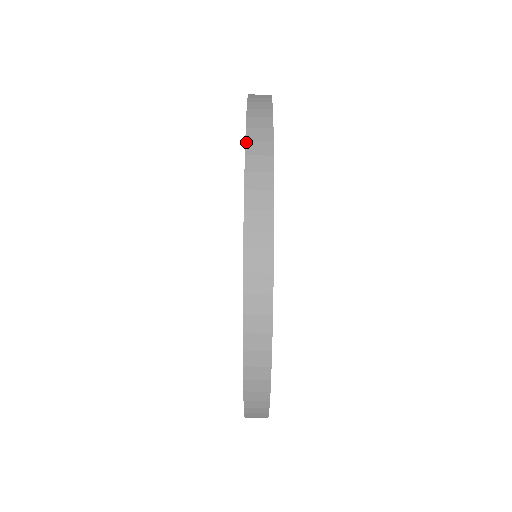
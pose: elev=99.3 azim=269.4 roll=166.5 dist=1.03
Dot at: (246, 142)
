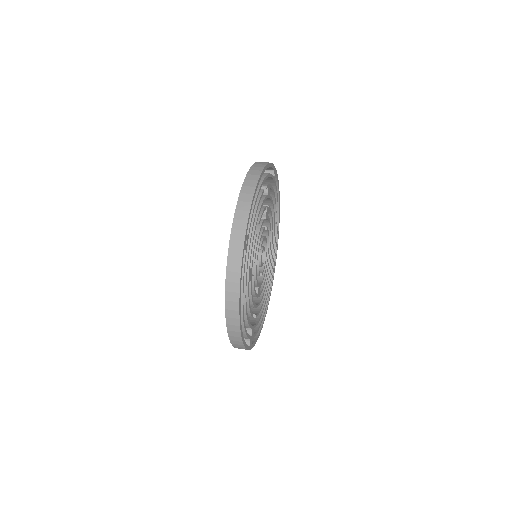
Dot at: occluded
